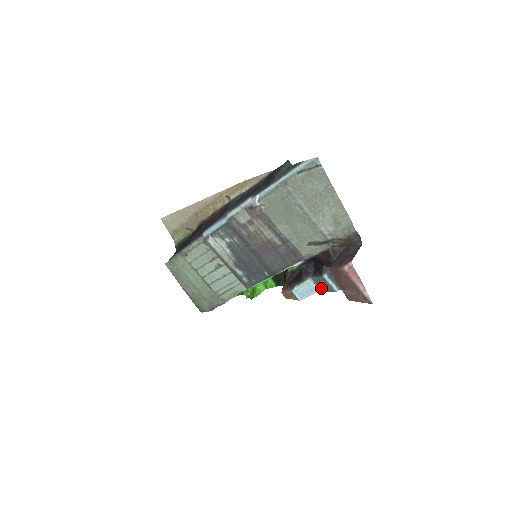
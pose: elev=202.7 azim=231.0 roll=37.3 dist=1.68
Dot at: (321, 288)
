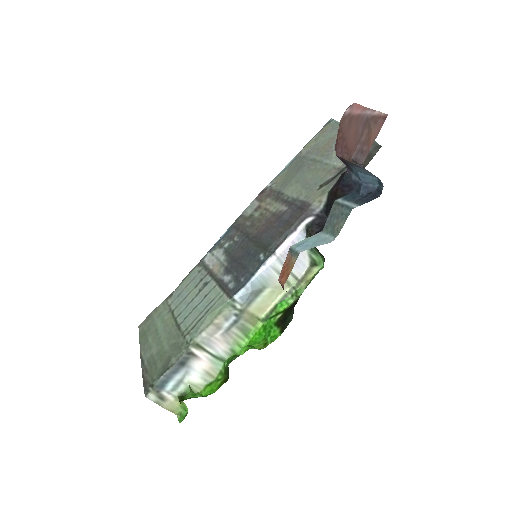
Dot at: (335, 230)
